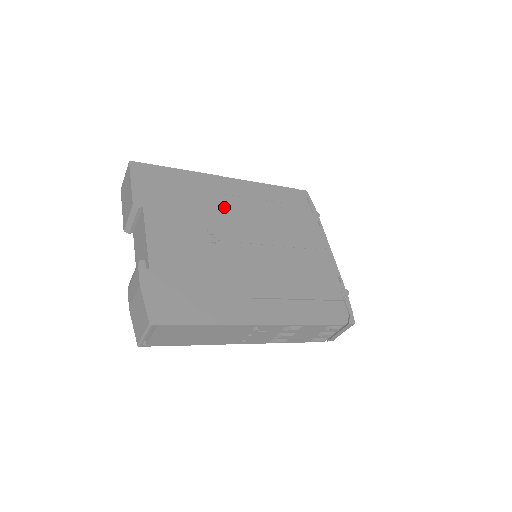
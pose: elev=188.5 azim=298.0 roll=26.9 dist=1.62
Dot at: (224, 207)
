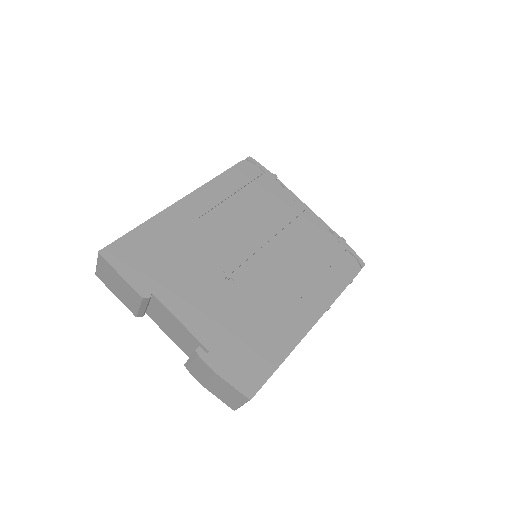
Dot at: (208, 234)
